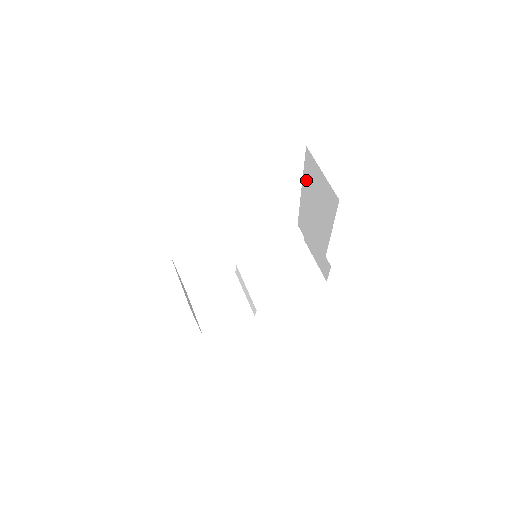
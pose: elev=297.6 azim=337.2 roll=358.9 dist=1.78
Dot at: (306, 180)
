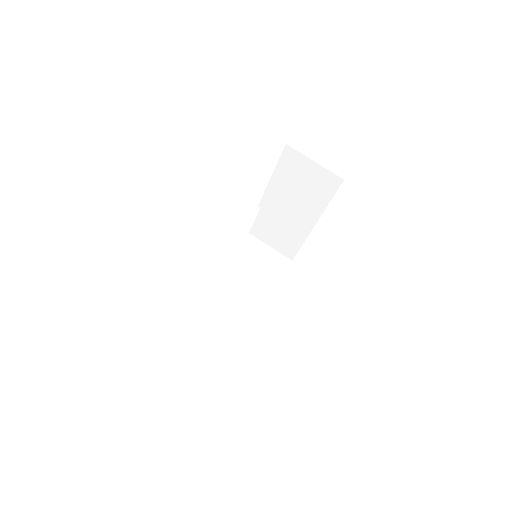
Dot at: occluded
